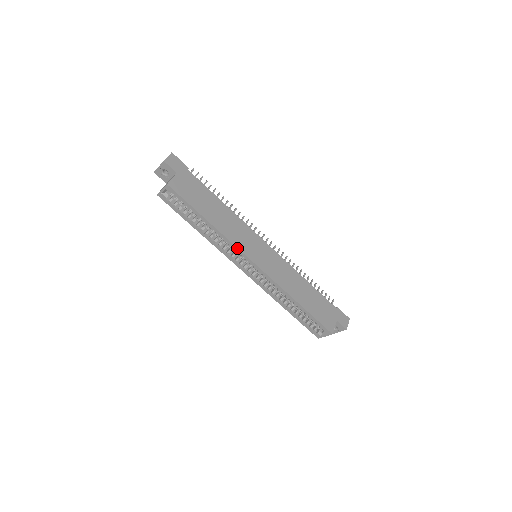
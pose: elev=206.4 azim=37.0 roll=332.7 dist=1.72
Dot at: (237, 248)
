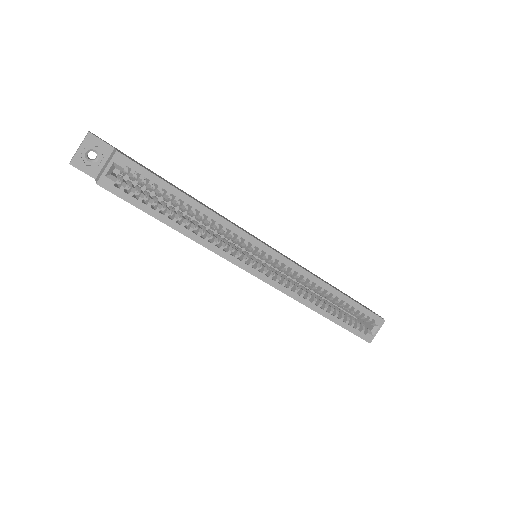
Dot at: (244, 232)
